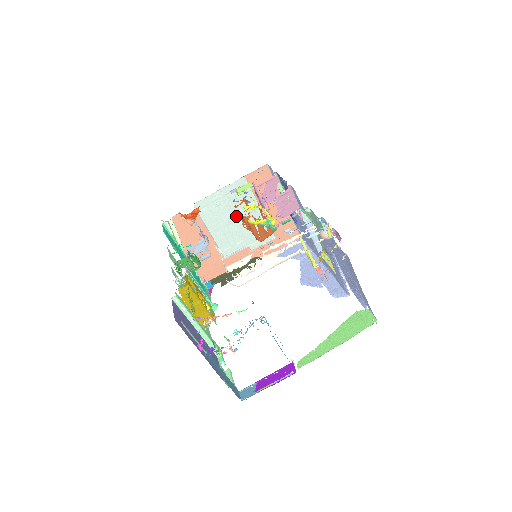
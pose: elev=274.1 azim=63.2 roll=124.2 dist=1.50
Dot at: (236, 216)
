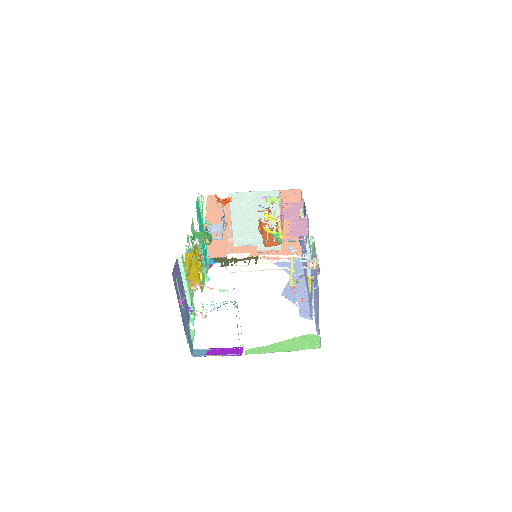
Dot at: (258, 218)
